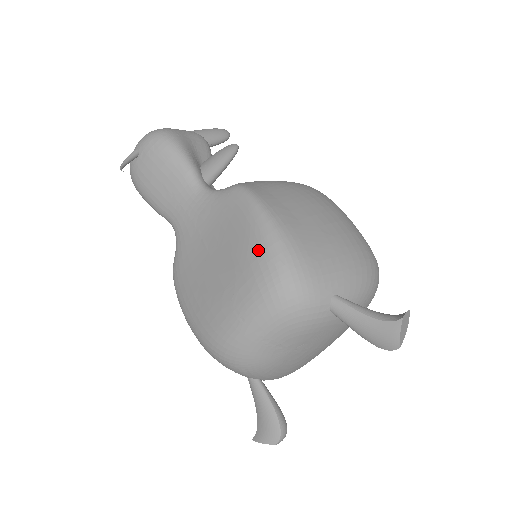
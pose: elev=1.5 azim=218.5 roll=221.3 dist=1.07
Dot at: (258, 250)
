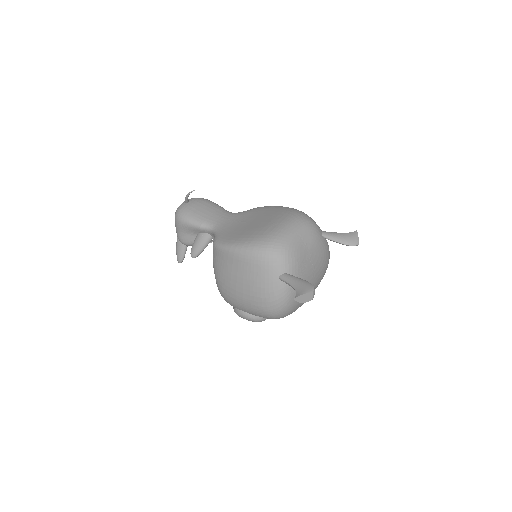
Dot at: (284, 209)
